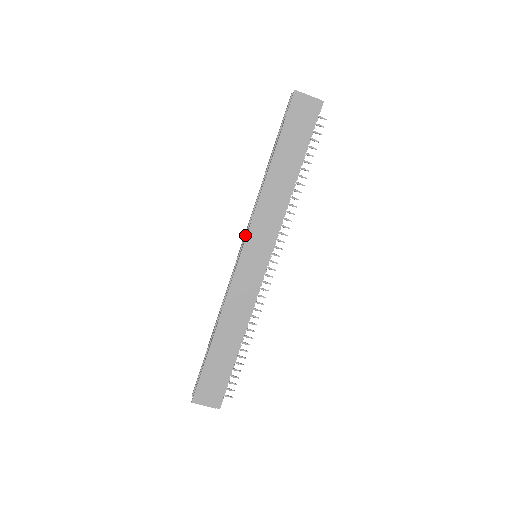
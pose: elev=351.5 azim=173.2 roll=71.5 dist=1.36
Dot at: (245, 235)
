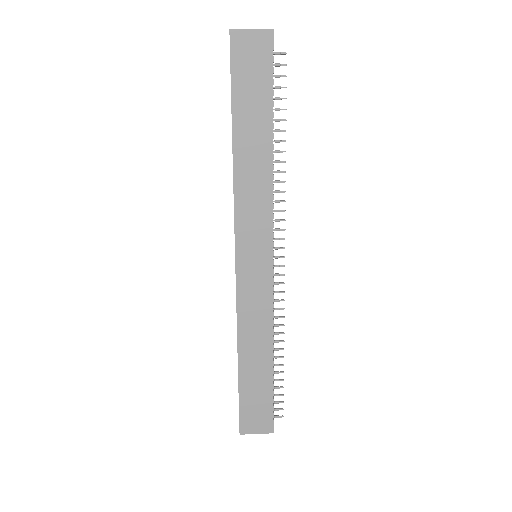
Dot at: occluded
